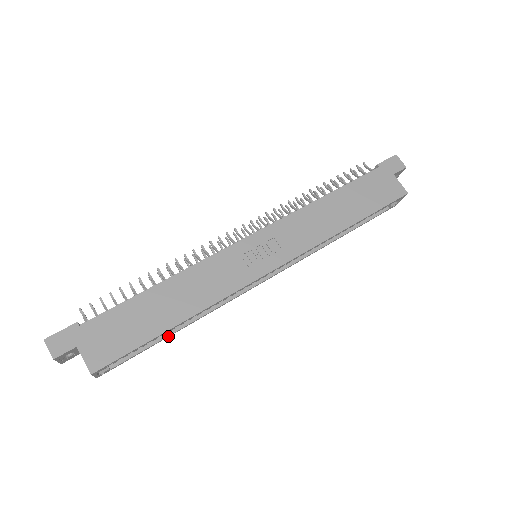
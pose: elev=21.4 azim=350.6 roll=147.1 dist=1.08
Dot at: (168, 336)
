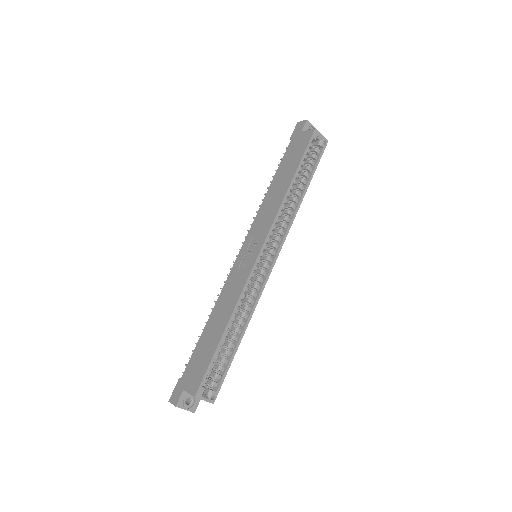
Dot at: (237, 346)
